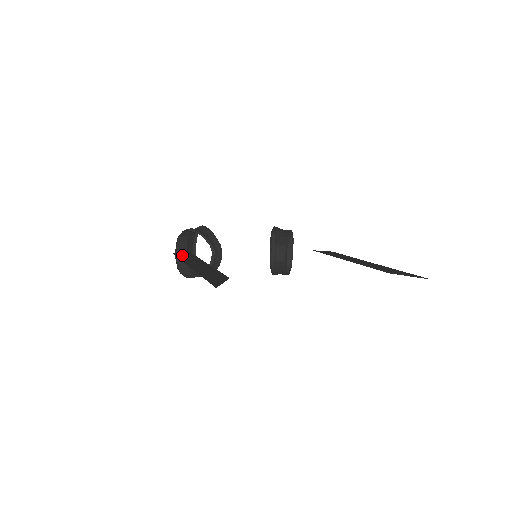
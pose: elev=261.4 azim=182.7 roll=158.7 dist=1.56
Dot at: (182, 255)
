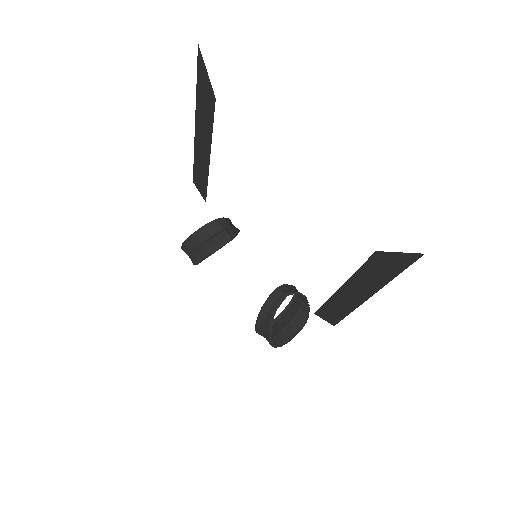
Dot at: (199, 177)
